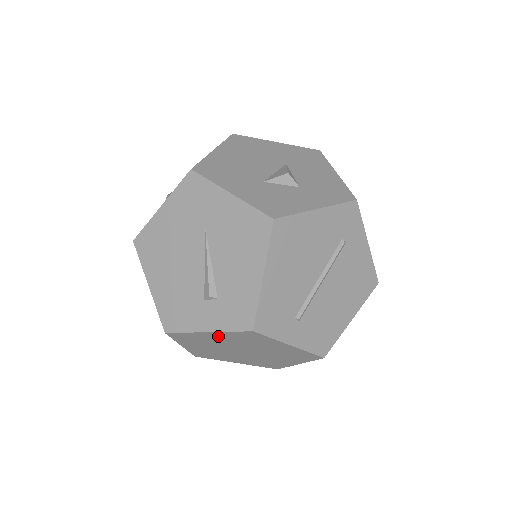
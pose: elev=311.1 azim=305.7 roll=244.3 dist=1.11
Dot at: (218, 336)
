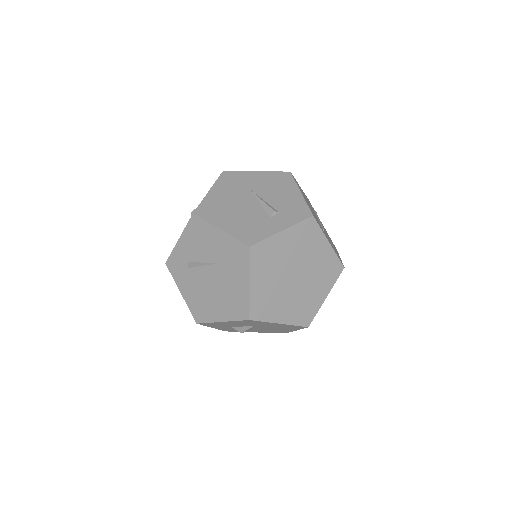
Dot at: (287, 239)
